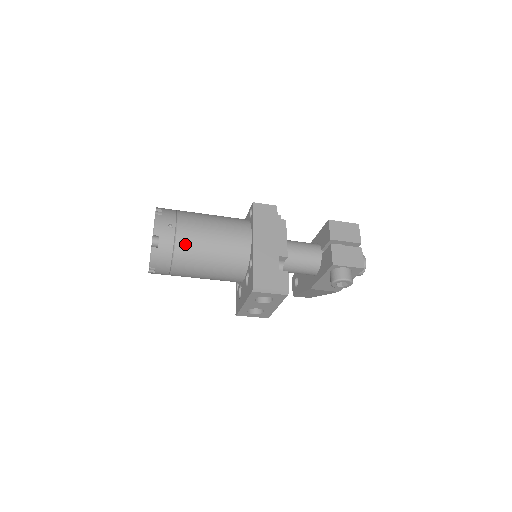
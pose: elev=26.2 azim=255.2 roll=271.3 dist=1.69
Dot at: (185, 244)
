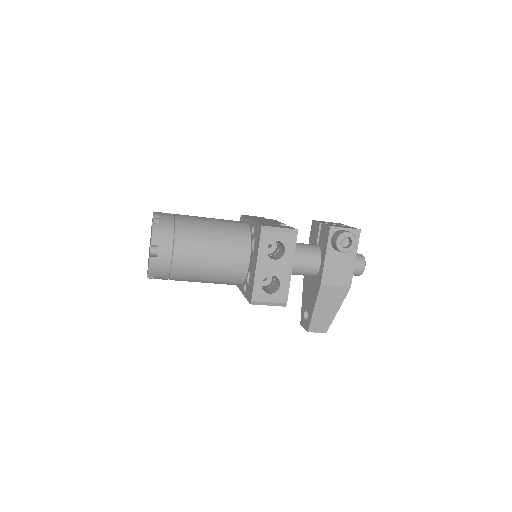
Dot at: (185, 221)
